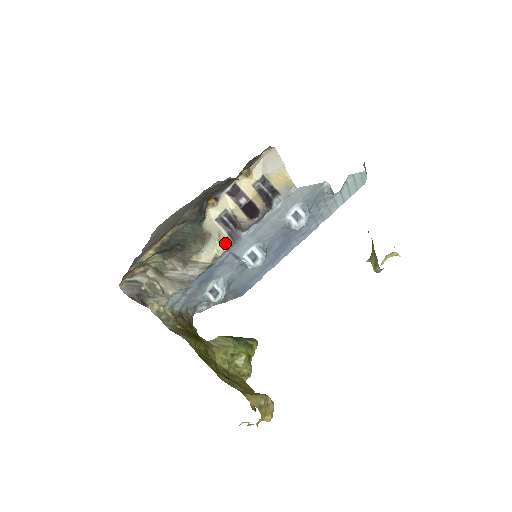
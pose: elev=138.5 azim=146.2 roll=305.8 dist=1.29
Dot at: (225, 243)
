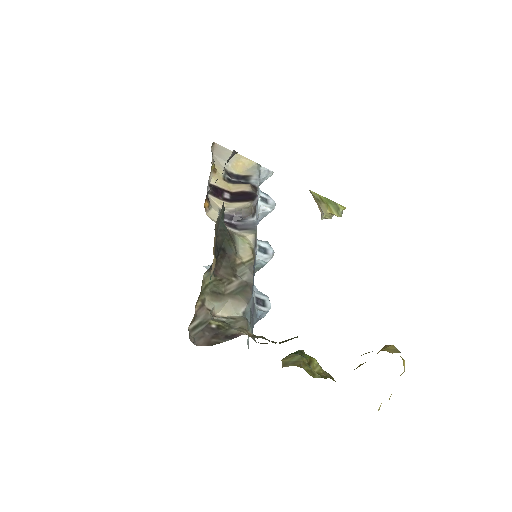
Dot at: (247, 236)
